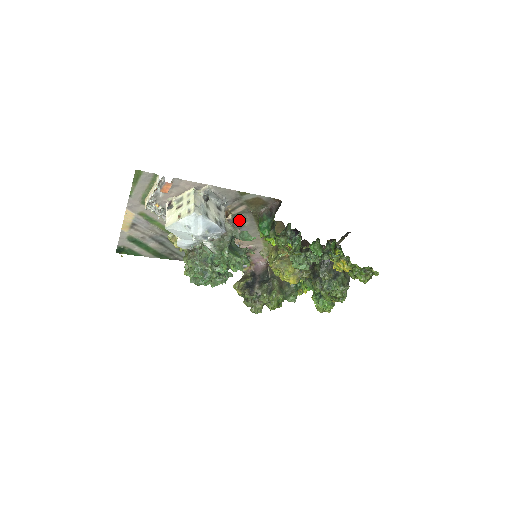
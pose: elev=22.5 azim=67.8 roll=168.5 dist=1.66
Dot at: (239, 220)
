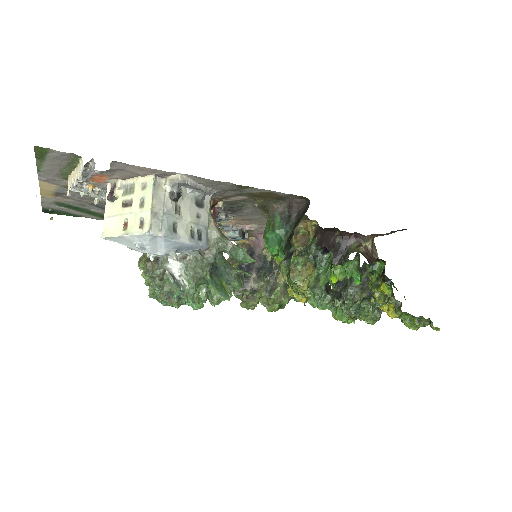
Dot at: (235, 206)
